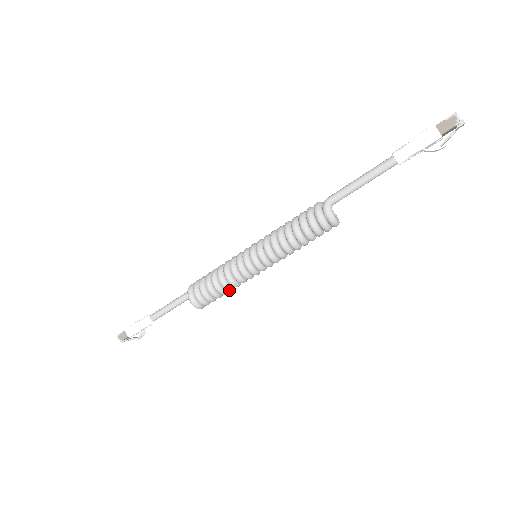
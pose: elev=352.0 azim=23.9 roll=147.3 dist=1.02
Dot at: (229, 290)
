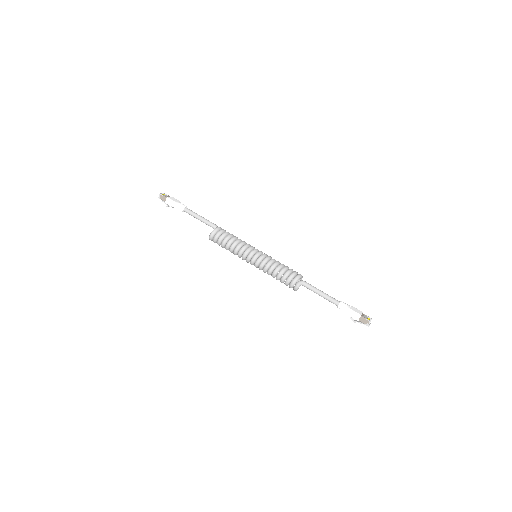
Dot at: occluded
